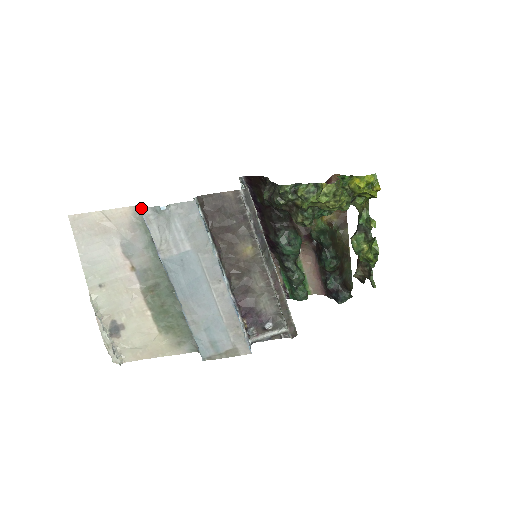
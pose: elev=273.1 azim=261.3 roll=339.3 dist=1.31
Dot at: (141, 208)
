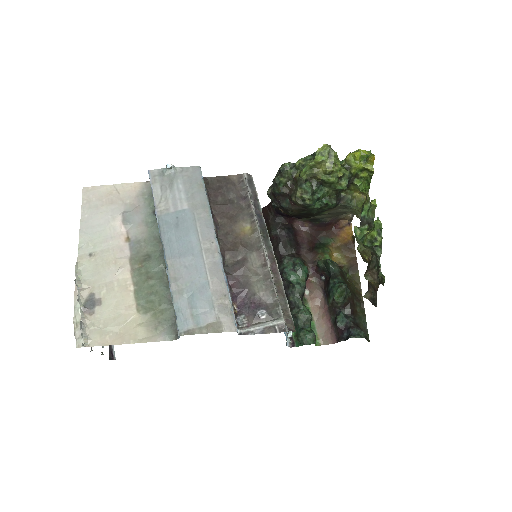
Dot at: (149, 170)
